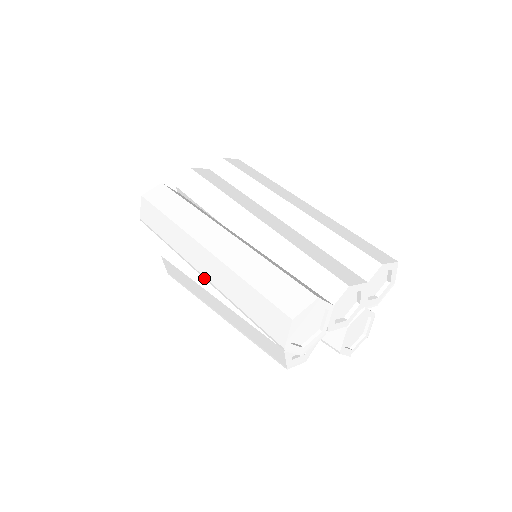
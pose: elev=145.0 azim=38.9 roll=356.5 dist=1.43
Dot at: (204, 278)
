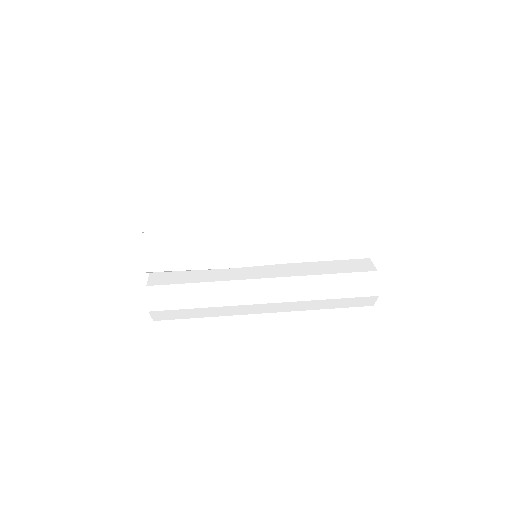
Dot at: occluded
